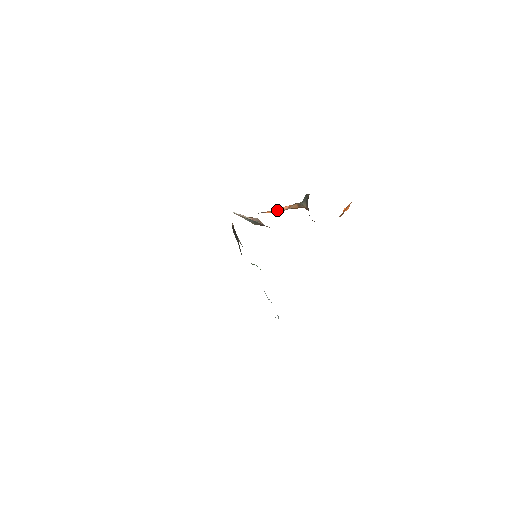
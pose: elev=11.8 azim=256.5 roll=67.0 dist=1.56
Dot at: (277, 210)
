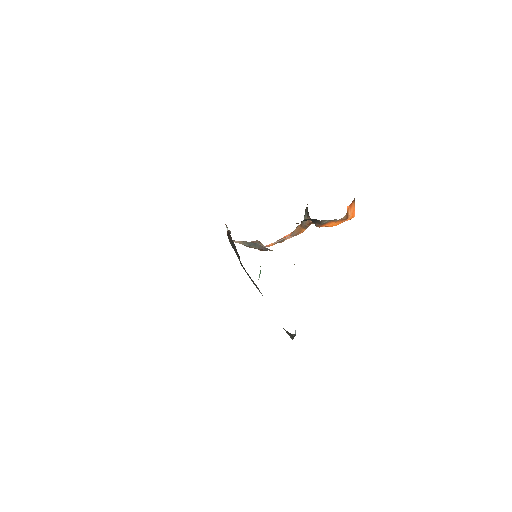
Dot at: (280, 239)
